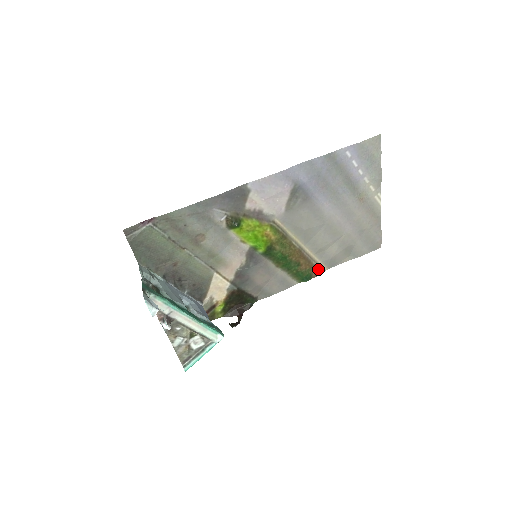
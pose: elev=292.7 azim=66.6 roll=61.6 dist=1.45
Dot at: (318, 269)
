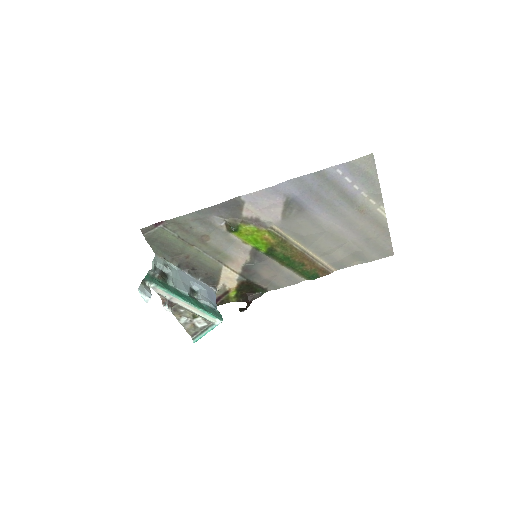
Dot at: (325, 270)
